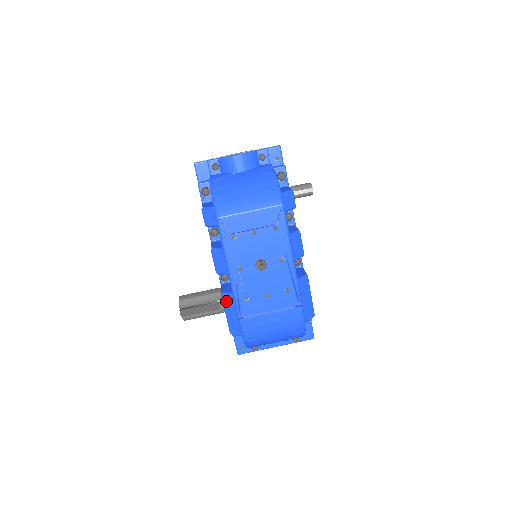
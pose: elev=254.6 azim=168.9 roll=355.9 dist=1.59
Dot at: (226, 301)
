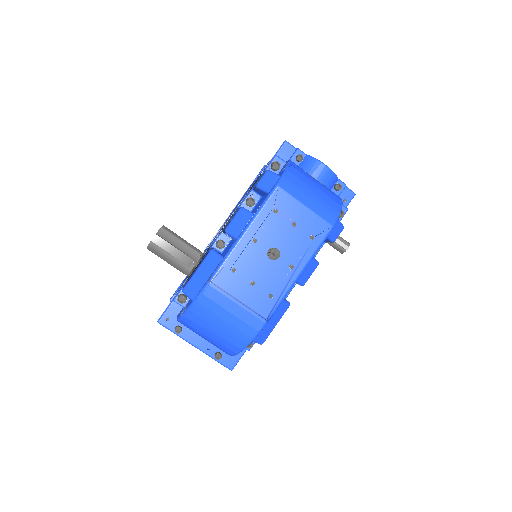
Dot at: (210, 259)
